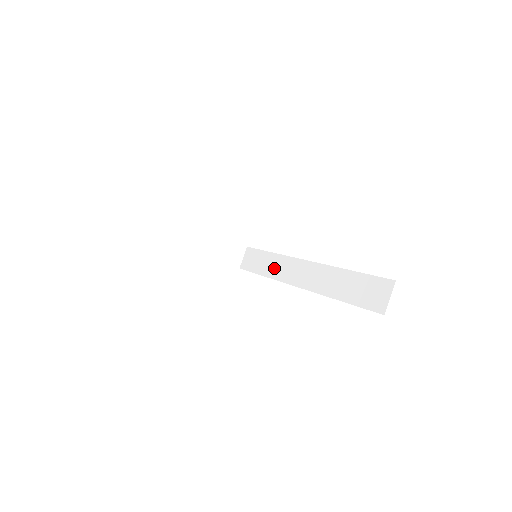
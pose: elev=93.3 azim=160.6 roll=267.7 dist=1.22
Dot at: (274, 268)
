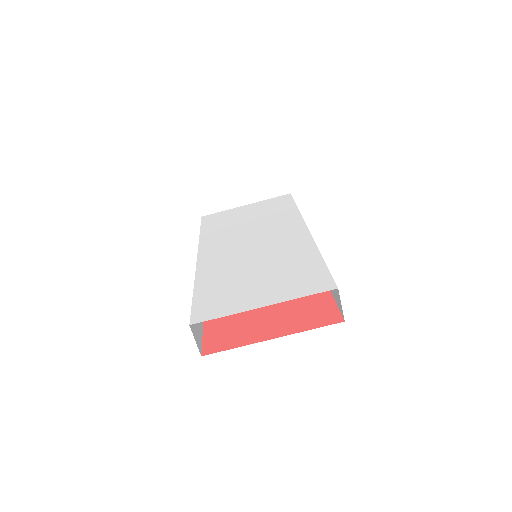
Dot at: occluded
